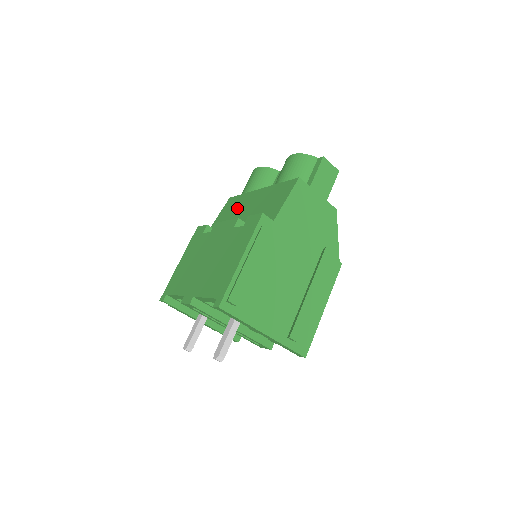
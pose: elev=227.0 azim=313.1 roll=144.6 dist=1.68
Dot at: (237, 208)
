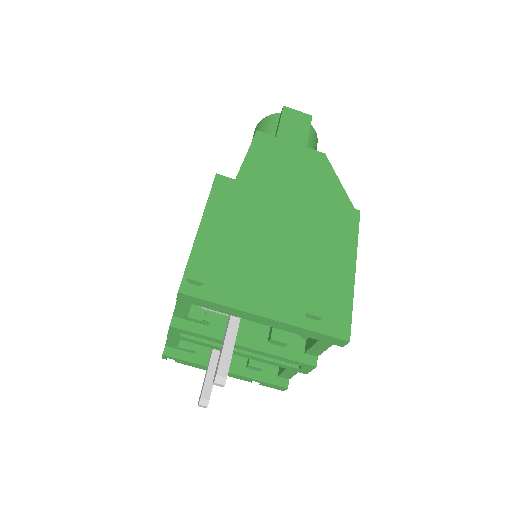
Dot at: occluded
